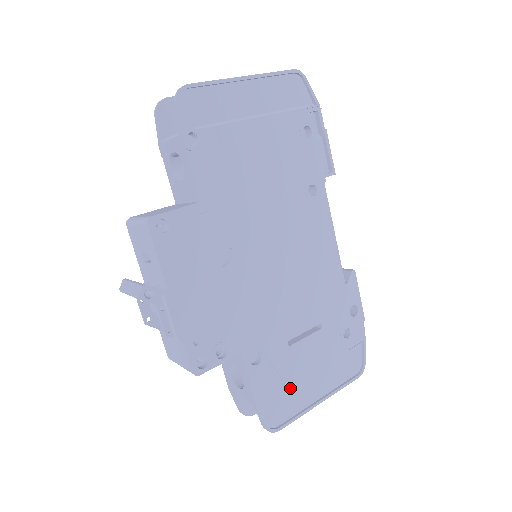
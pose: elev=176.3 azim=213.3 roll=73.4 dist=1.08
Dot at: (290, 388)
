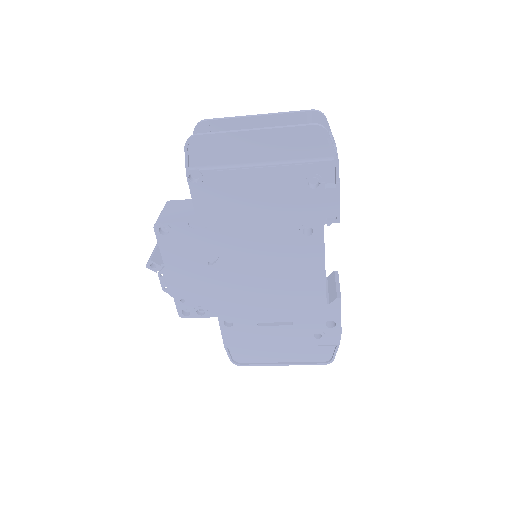
Dot at: (257, 347)
